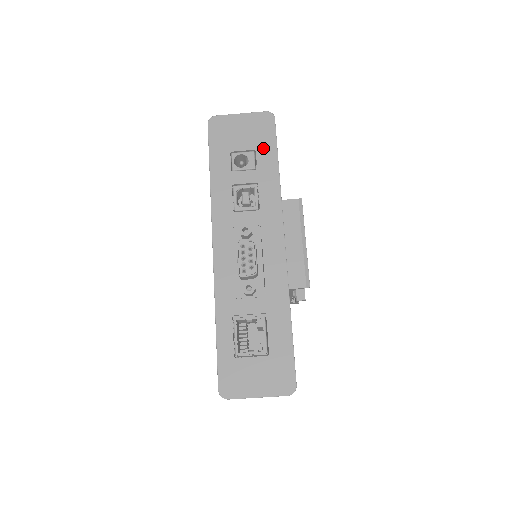
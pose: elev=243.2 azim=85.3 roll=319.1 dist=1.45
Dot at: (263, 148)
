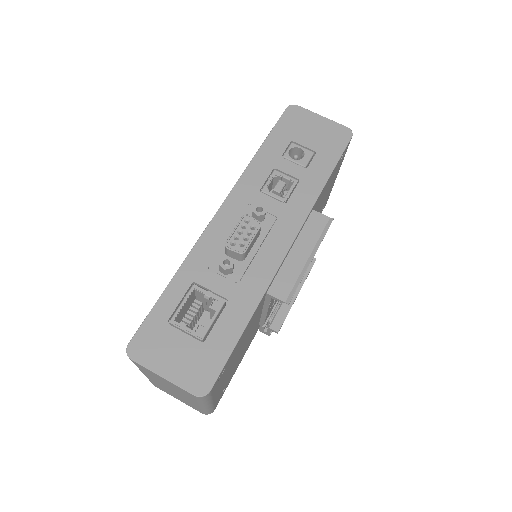
Dot at: (324, 154)
